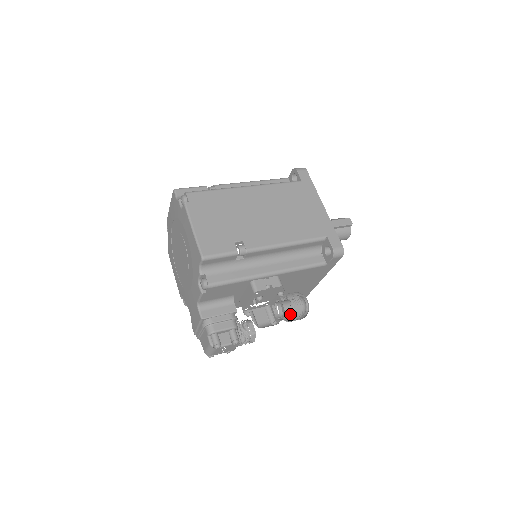
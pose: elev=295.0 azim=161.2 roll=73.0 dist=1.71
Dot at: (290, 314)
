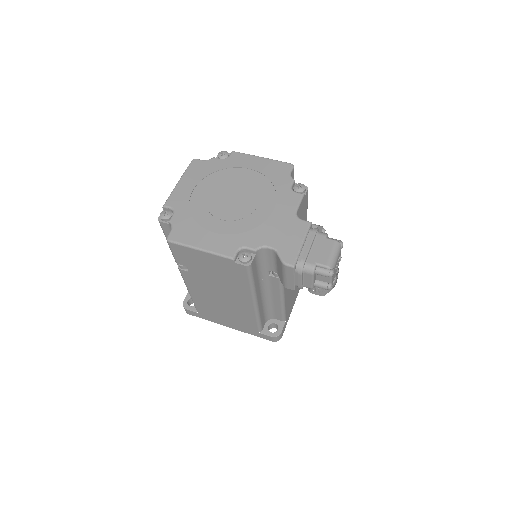
Dot at: occluded
